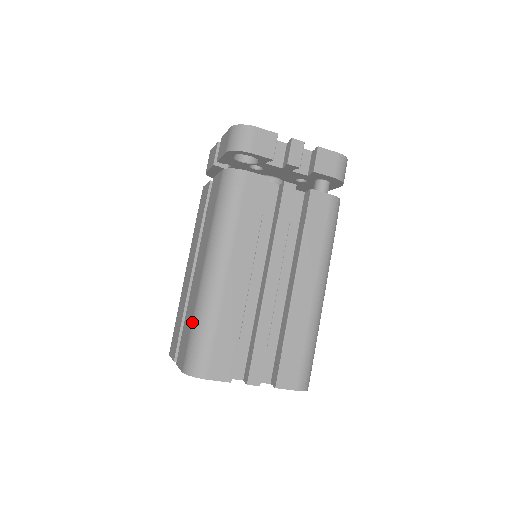
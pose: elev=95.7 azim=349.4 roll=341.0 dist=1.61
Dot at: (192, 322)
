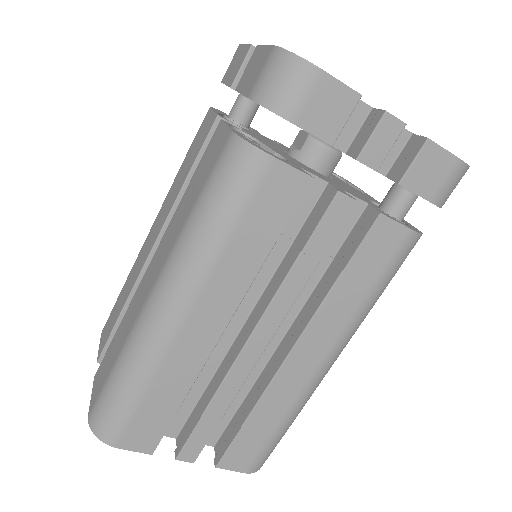
Dot at: (116, 361)
